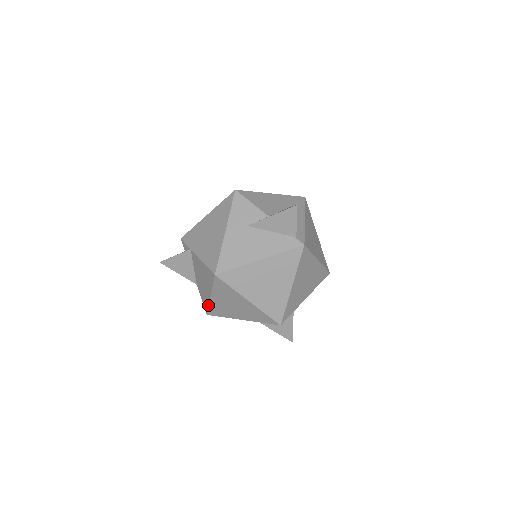
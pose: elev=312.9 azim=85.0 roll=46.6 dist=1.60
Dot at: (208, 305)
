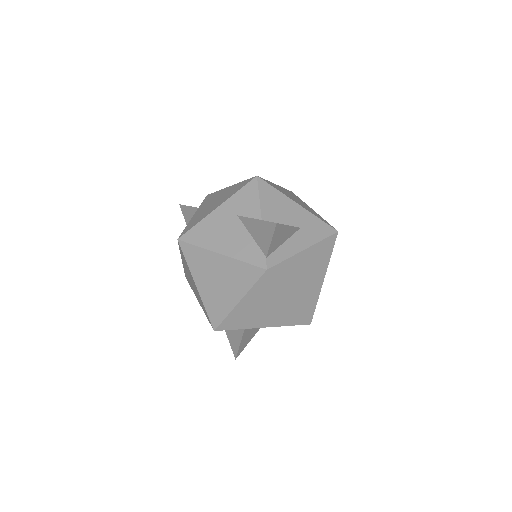
Dot at: occluded
